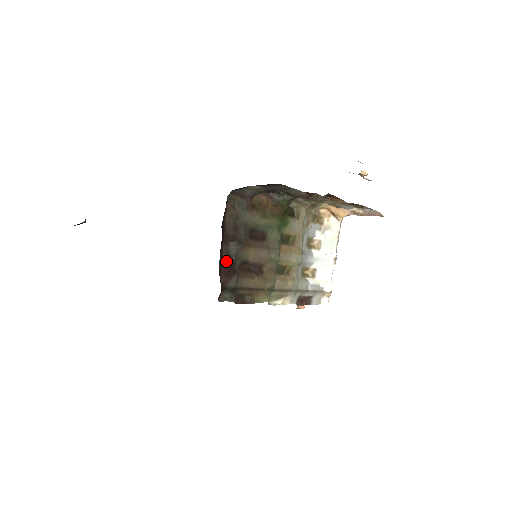
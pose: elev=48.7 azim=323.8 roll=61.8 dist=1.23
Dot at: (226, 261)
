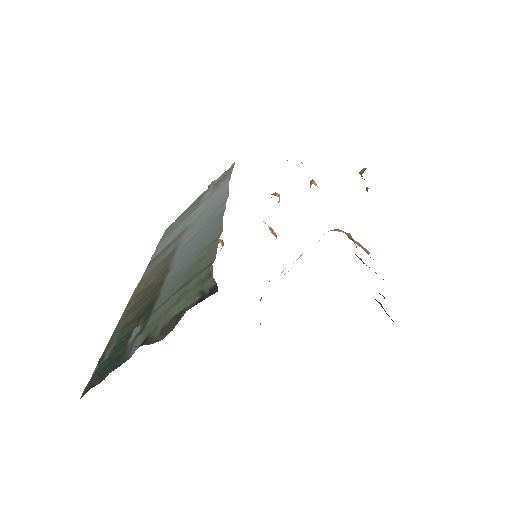
Dot at: occluded
